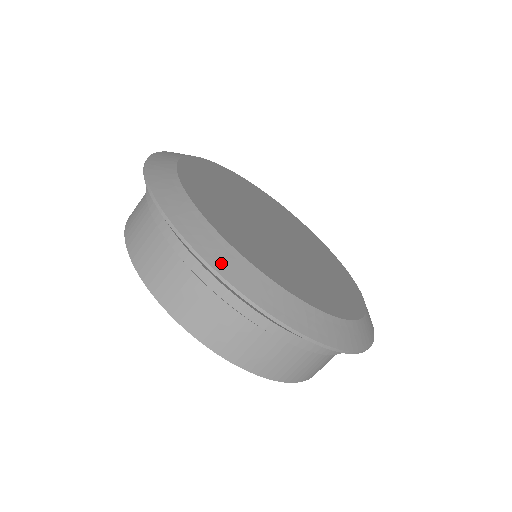
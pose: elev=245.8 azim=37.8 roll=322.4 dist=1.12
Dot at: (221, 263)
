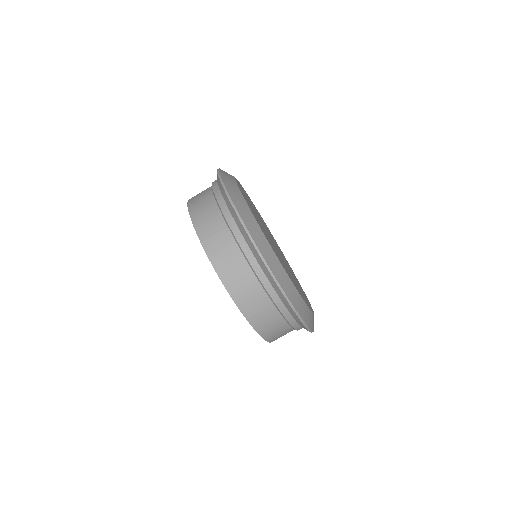
Dot at: (262, 247)
